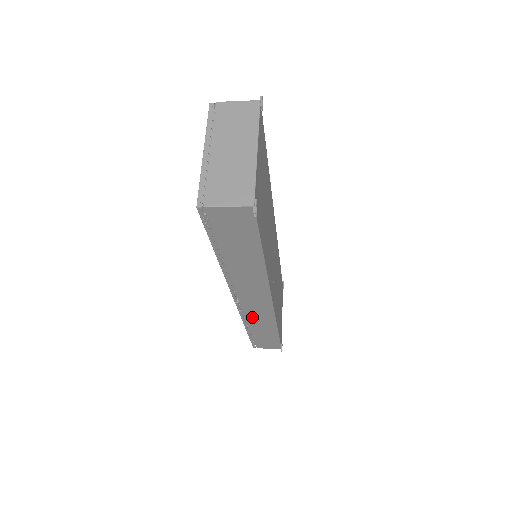
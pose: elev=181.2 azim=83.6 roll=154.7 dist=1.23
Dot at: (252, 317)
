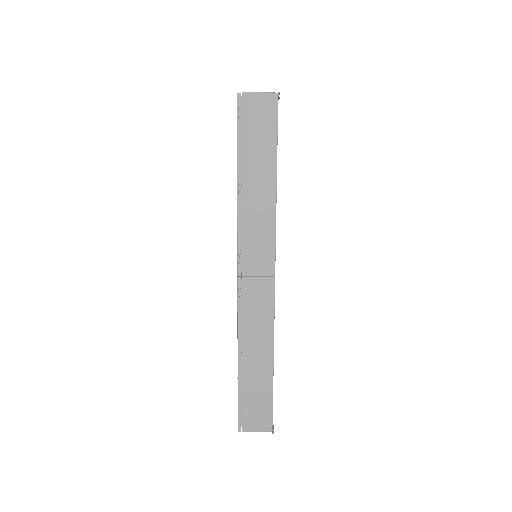
Dot at: (249, 319)
